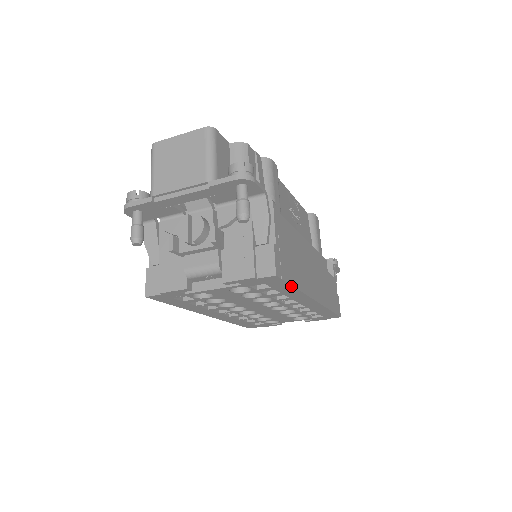
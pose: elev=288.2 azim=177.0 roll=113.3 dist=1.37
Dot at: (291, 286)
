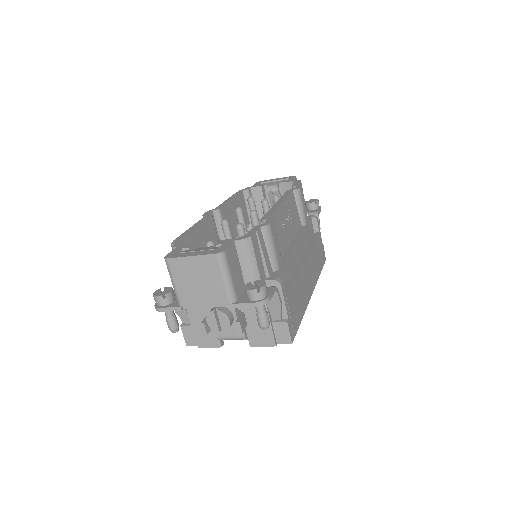
Dot at: (299, 324)
